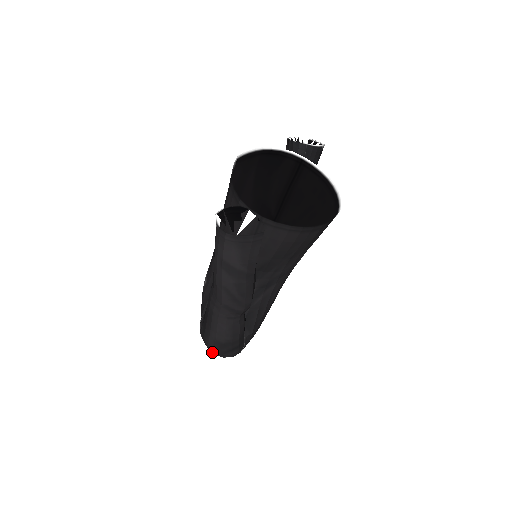
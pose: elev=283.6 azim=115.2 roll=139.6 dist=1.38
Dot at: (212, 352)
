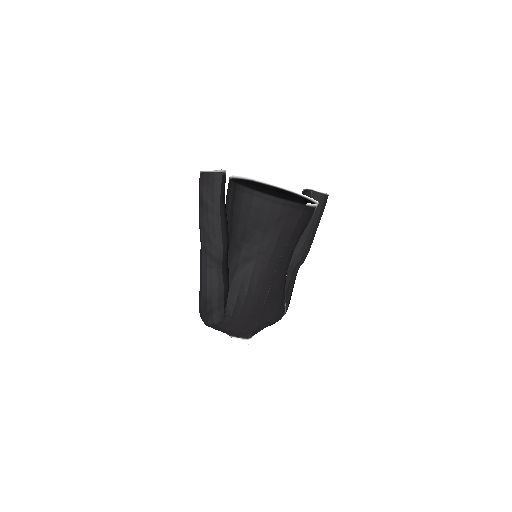
Dot at: (202, 319)
